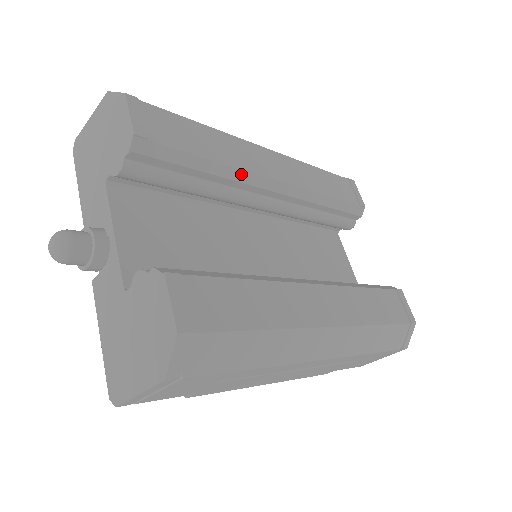
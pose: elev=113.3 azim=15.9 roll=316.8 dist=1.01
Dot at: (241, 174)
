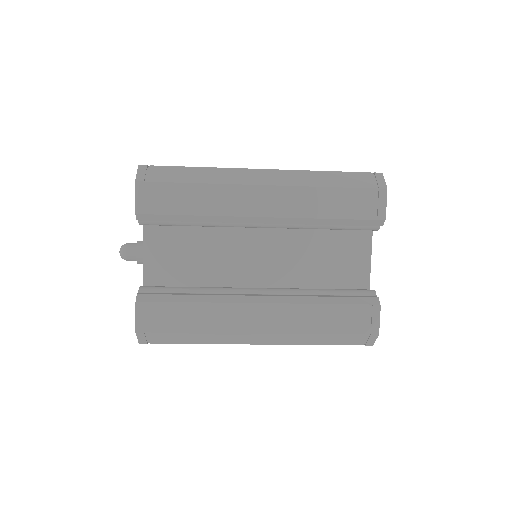
Dot at: (223, 218)
